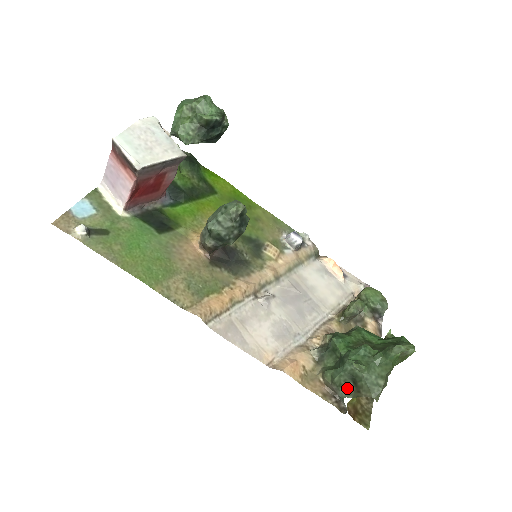
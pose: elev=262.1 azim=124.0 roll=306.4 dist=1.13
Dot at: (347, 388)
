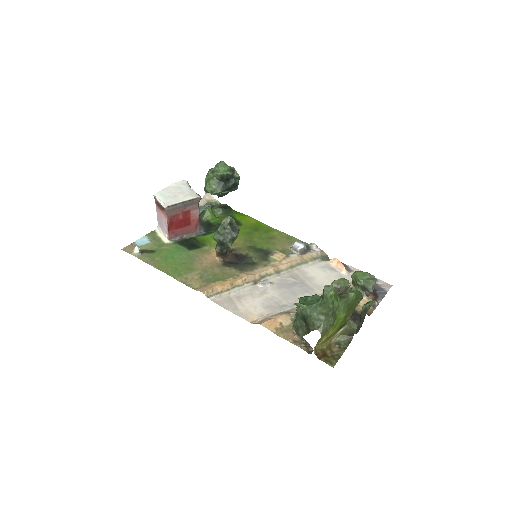
Dot at: (303, 329)
